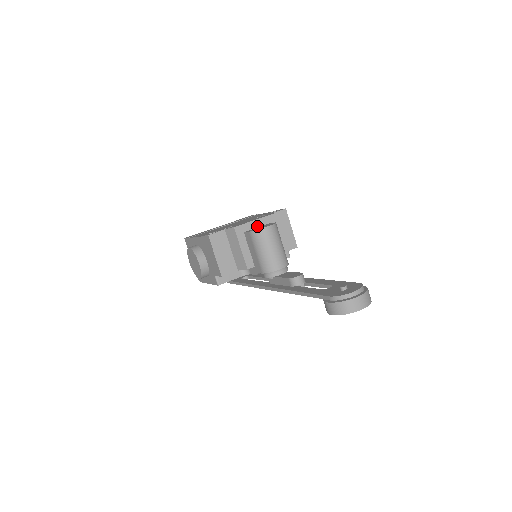
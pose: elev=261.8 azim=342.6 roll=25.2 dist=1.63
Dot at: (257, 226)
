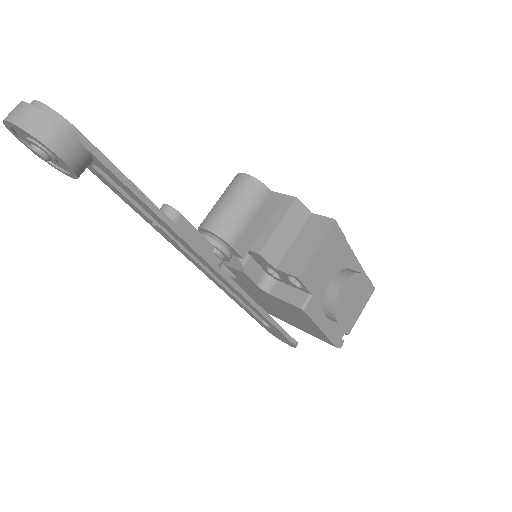
Dot at: occluded
